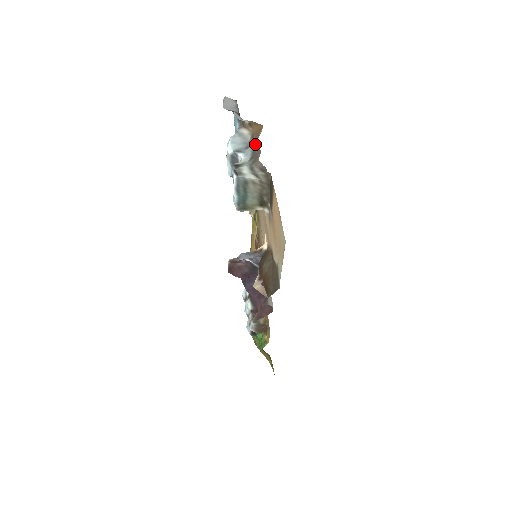
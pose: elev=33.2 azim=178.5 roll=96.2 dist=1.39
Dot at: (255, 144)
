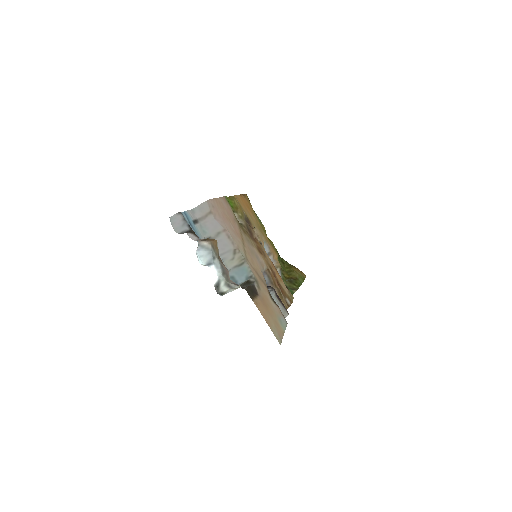
Dot at: (219, 259)
